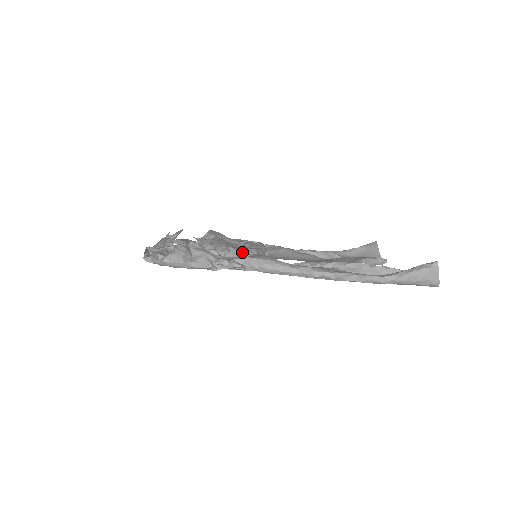
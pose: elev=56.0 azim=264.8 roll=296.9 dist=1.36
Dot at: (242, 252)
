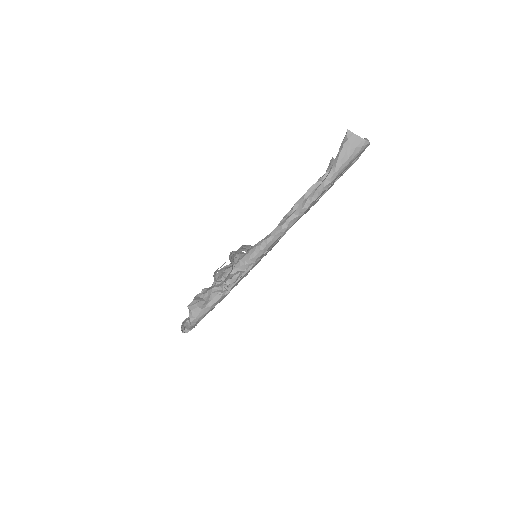
Dot at: (235, 264)
